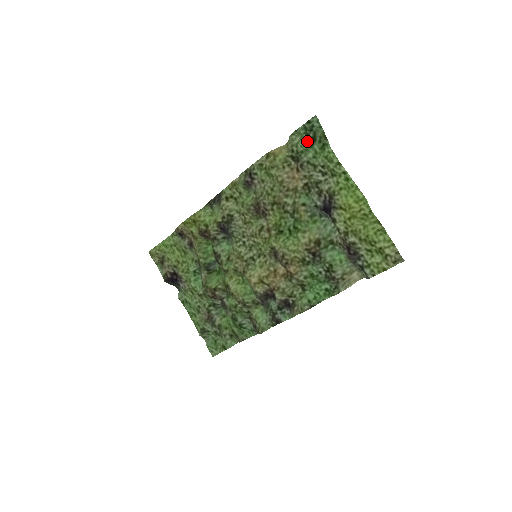
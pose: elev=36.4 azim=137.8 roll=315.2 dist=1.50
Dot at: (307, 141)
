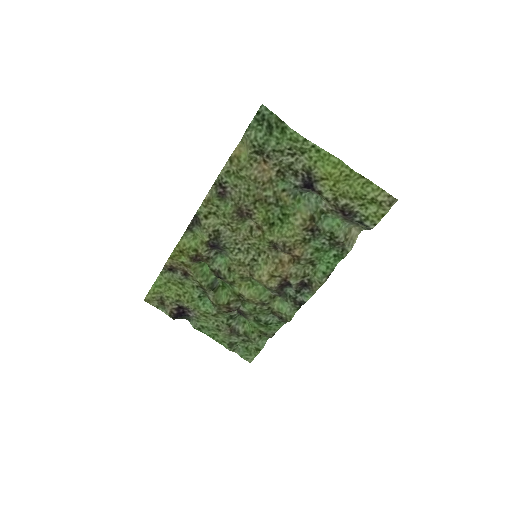
Dot at: (264, 131)
